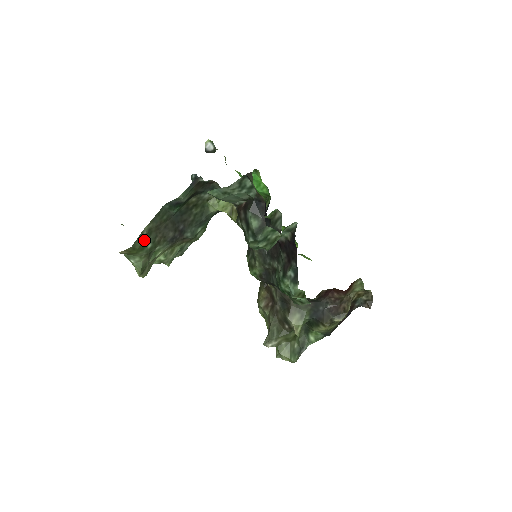
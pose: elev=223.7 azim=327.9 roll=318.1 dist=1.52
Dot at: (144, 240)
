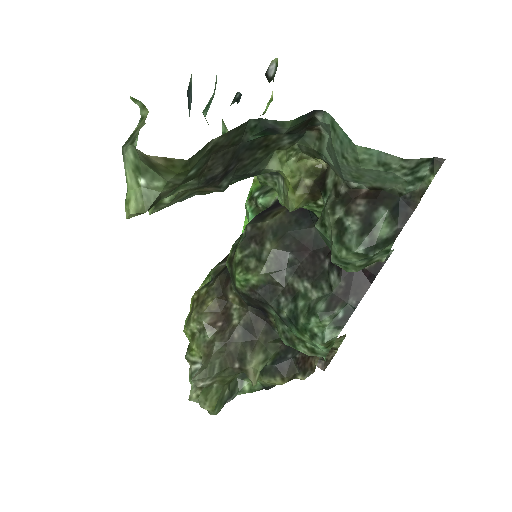
Dot at: (199, 158)
